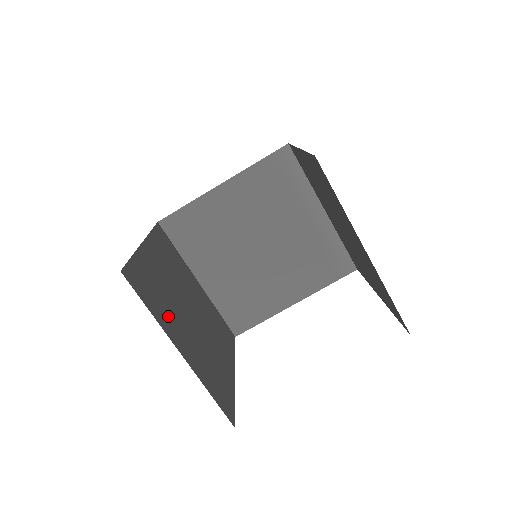
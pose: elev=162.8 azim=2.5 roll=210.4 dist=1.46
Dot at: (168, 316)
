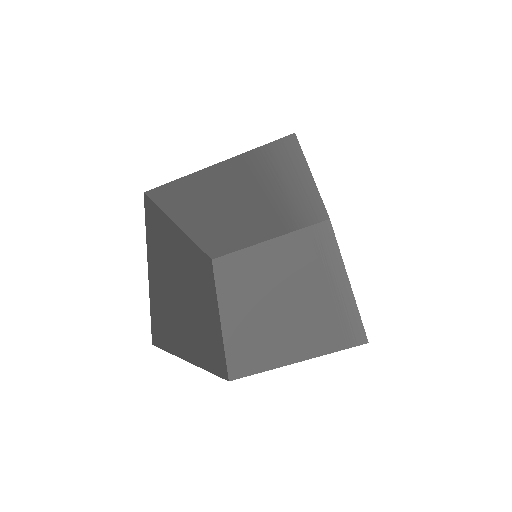
Dot at: (160, 250)
